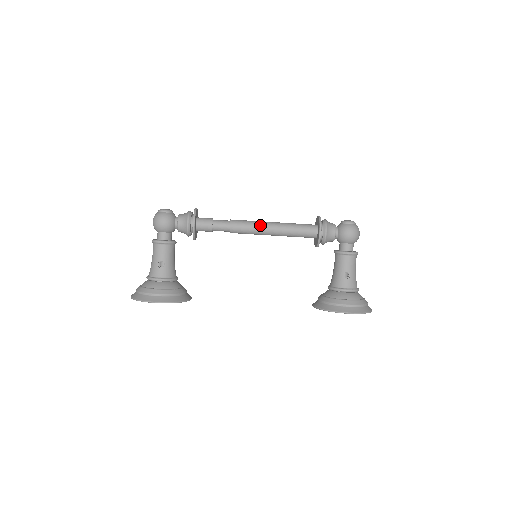
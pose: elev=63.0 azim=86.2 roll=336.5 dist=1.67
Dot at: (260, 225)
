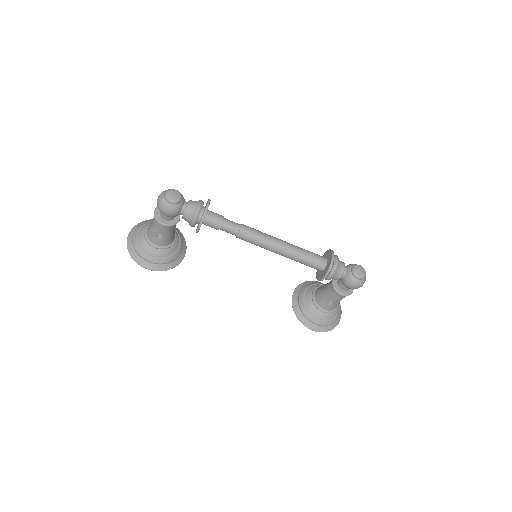
Dot at: (268, 246)
